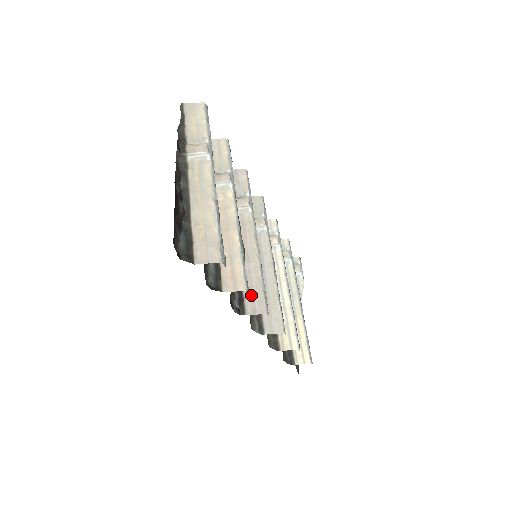
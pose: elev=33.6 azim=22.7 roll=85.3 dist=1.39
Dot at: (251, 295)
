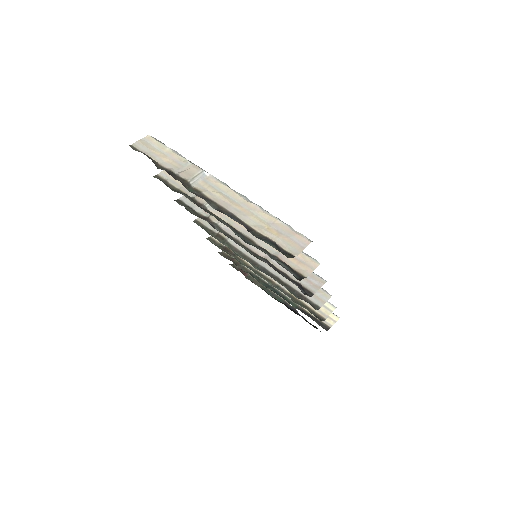
Dot at: occluded
